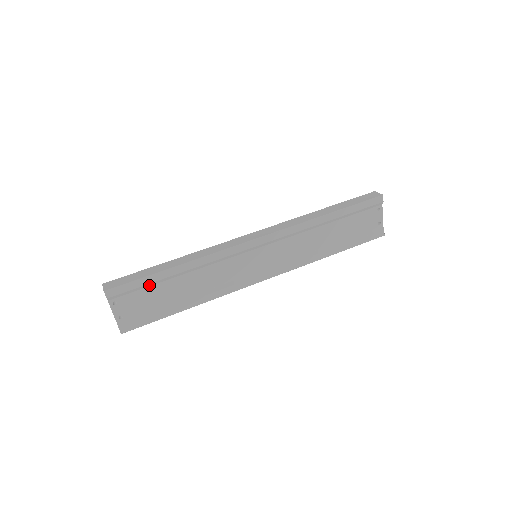
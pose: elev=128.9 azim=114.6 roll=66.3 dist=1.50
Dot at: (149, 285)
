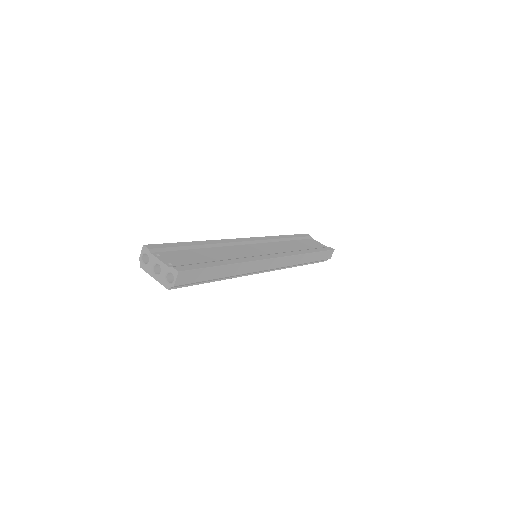
Dot at: (181, 249)
